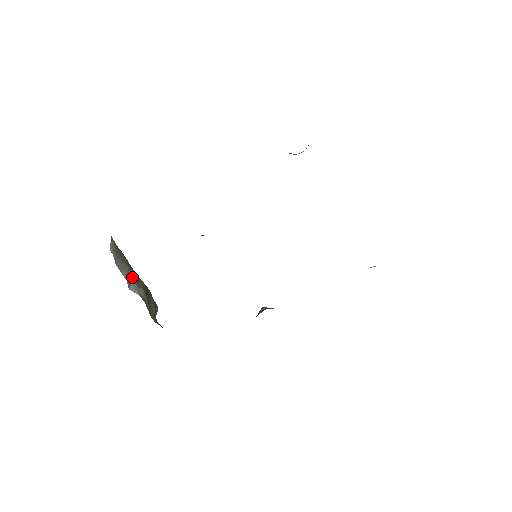
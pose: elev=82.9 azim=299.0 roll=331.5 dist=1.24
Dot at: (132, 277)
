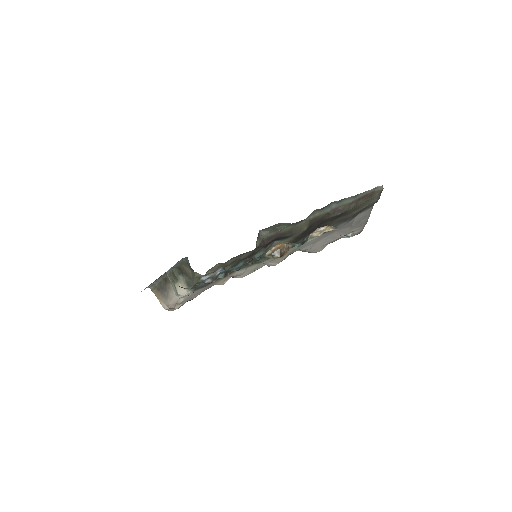
Dot at: (173, 282)
